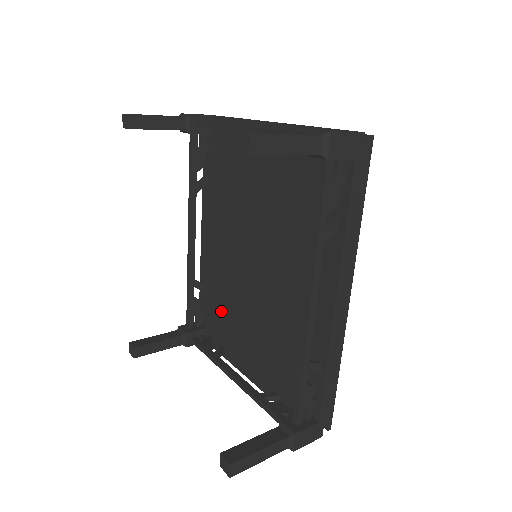
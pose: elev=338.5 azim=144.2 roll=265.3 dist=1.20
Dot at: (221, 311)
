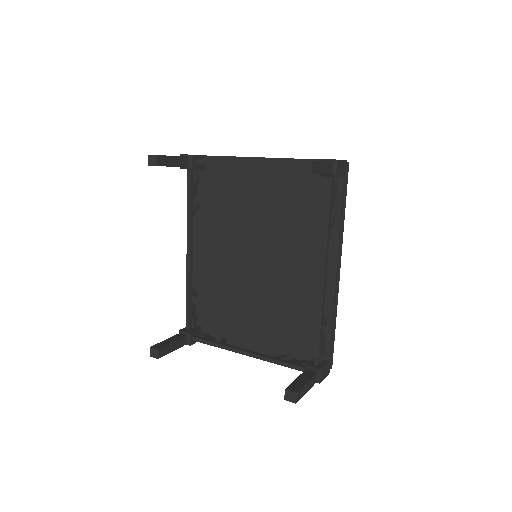
Dot at: (220, 308)
